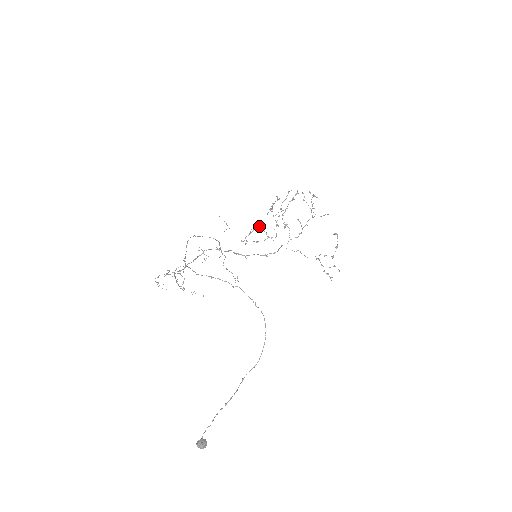
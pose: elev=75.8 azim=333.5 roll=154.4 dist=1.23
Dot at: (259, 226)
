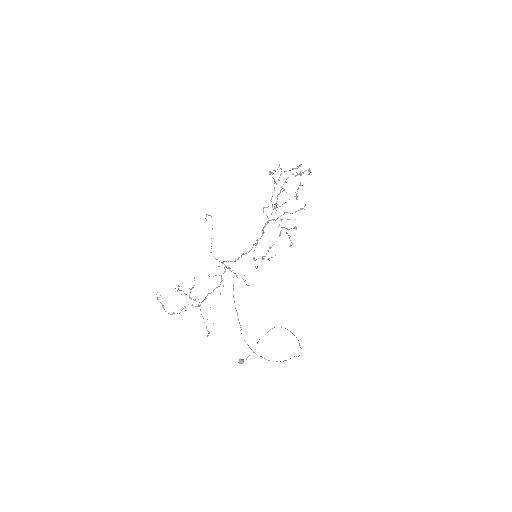
Dot at: occluded
